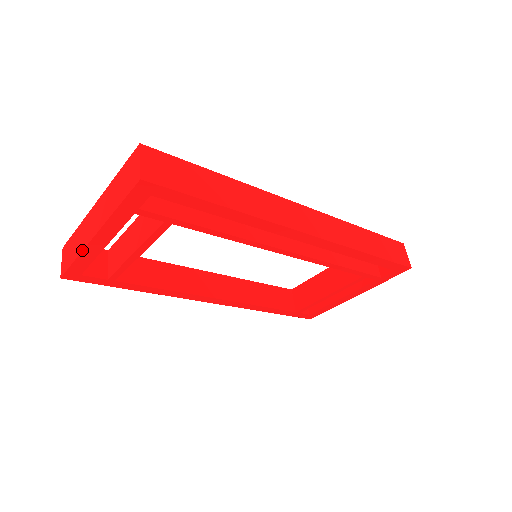
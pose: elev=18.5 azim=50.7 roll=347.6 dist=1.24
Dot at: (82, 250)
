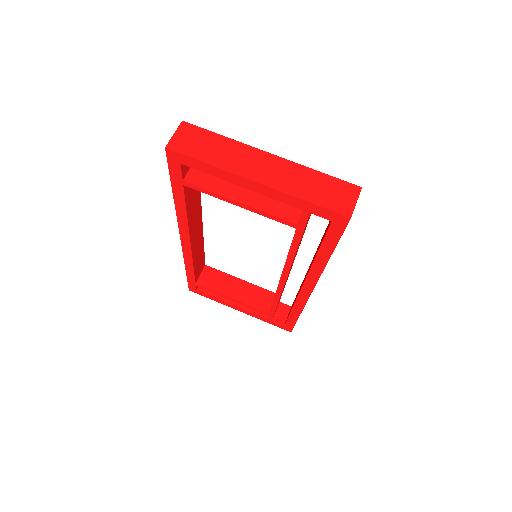
Dot at: (227, 170)
